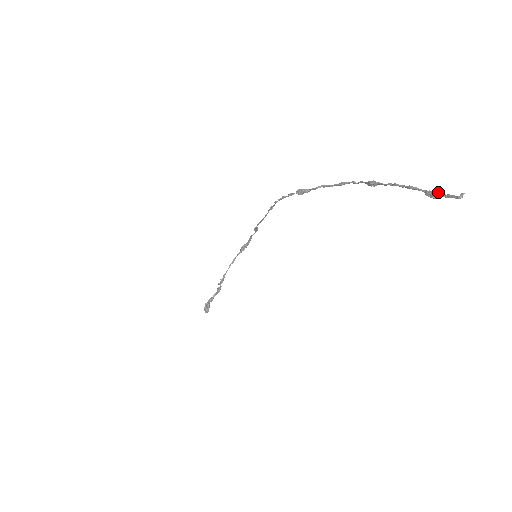
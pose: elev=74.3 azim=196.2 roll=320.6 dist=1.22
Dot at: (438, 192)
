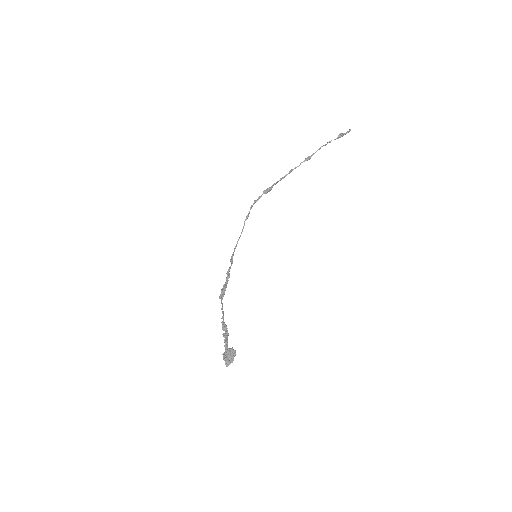
Dot at: (341, 134)
